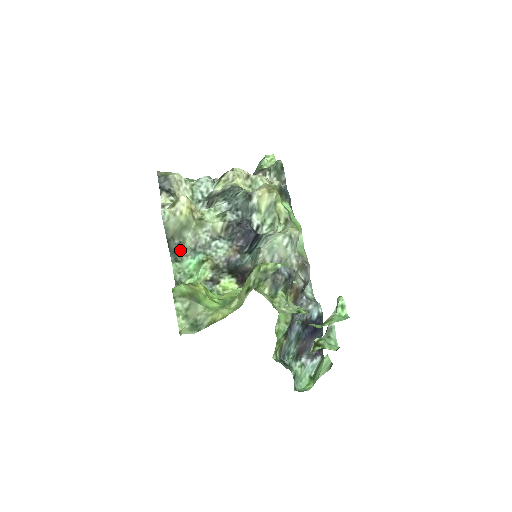
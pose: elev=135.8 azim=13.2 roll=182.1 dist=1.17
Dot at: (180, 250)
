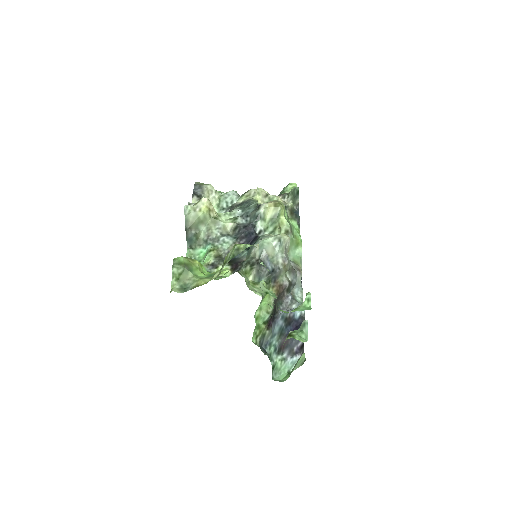
Dot at: (195, 240)
